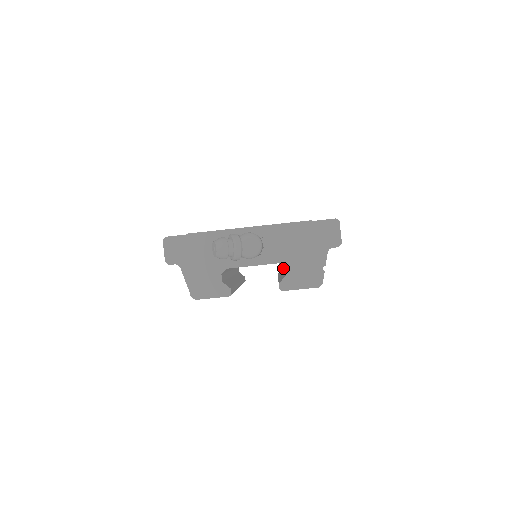
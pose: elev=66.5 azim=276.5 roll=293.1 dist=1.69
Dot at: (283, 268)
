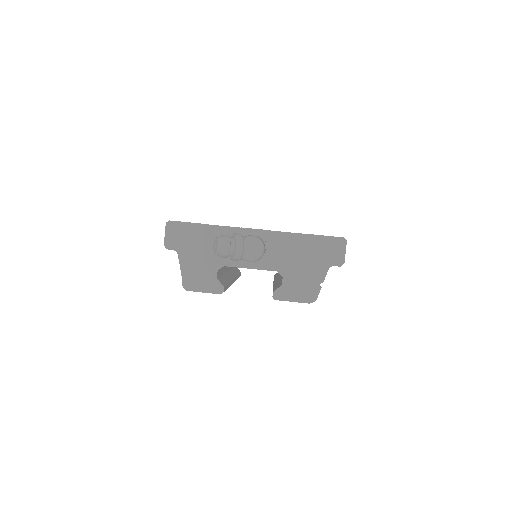
Dot at: occluded
